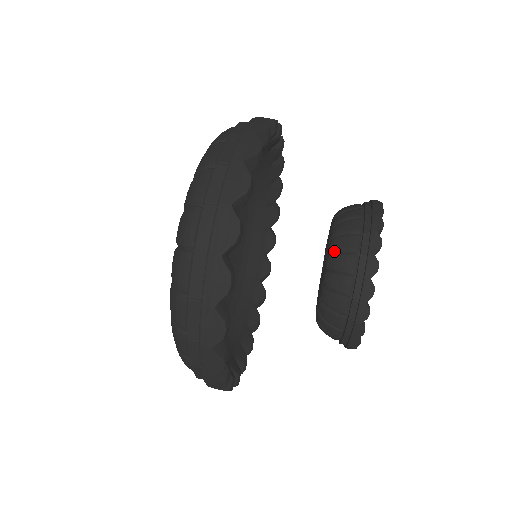
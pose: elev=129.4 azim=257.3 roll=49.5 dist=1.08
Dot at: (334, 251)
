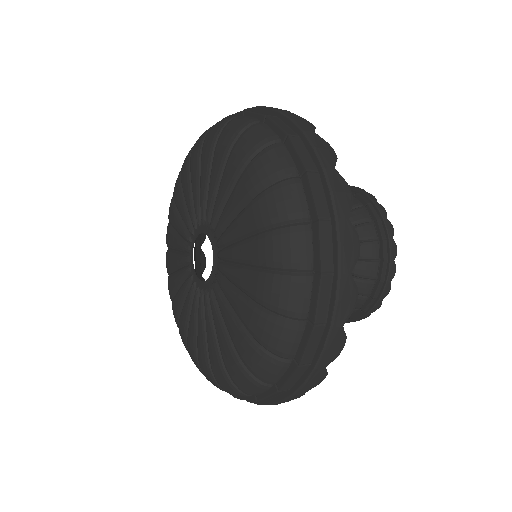
Dot at: occluded
